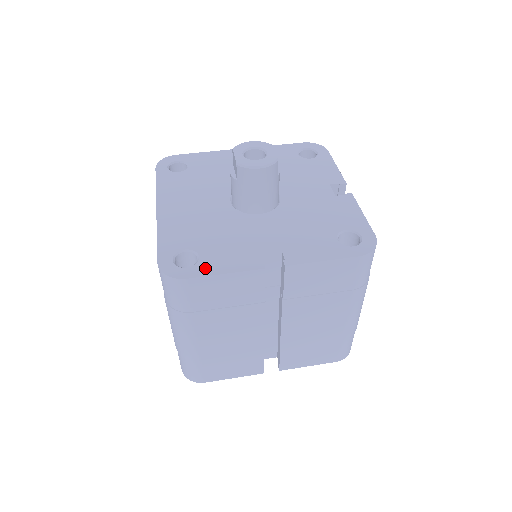
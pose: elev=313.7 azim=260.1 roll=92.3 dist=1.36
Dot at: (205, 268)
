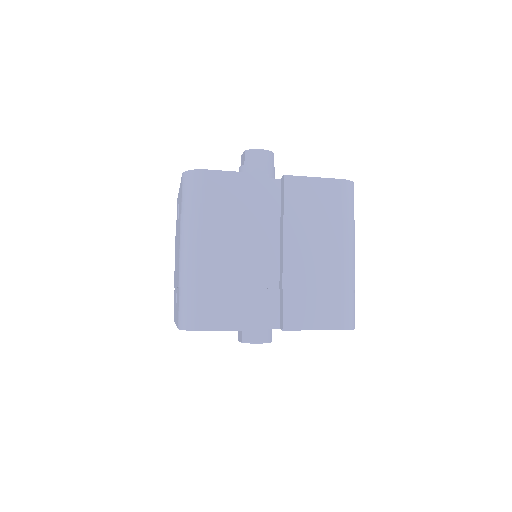
Dot at: occluded
